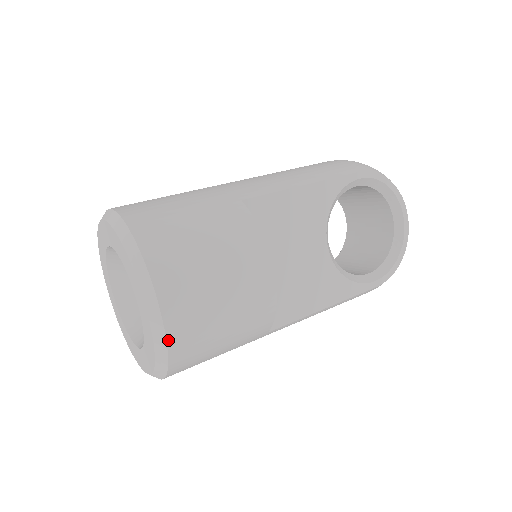
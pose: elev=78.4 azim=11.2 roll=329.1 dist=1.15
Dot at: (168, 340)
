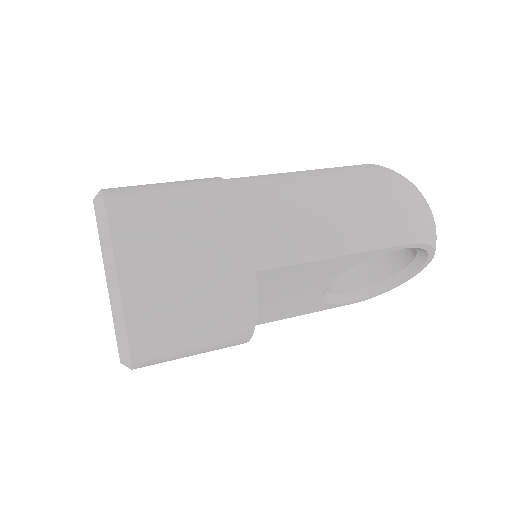
Dot at: occluded
